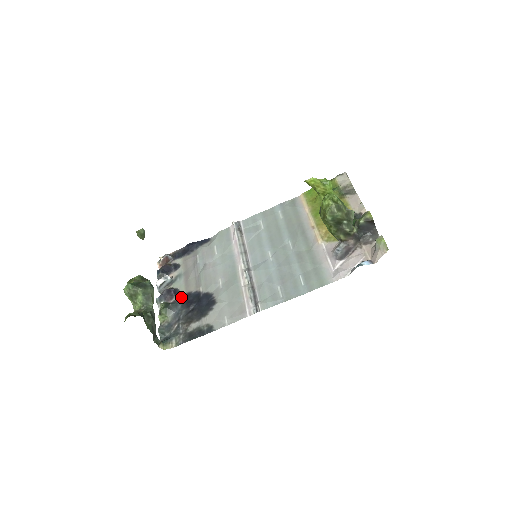
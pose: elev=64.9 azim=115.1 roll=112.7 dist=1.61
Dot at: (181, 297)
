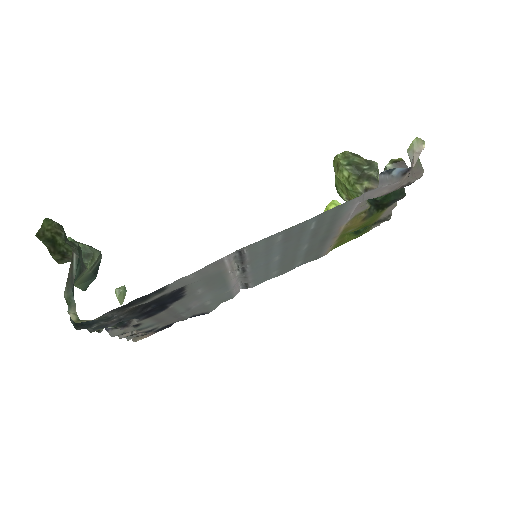
Dot at: (139, 320)
